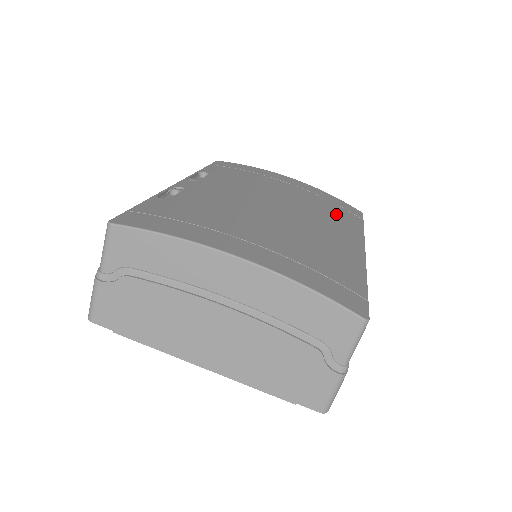
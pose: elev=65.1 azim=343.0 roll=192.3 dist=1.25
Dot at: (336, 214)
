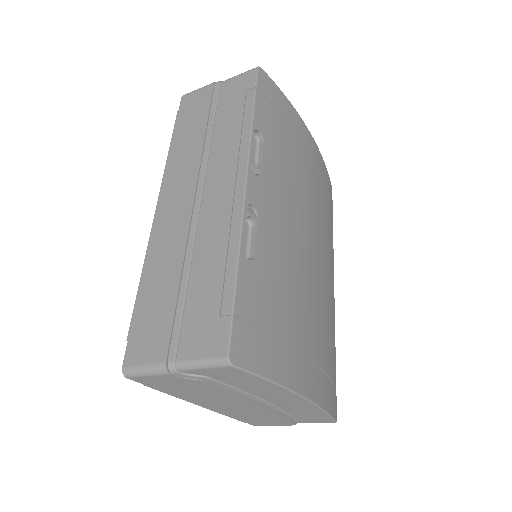
Dot at: (328, 221)
